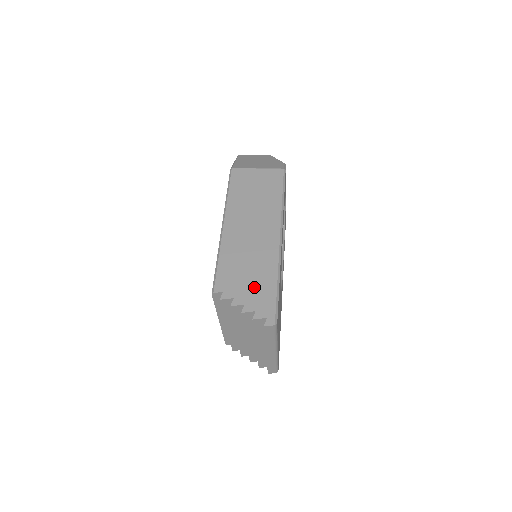
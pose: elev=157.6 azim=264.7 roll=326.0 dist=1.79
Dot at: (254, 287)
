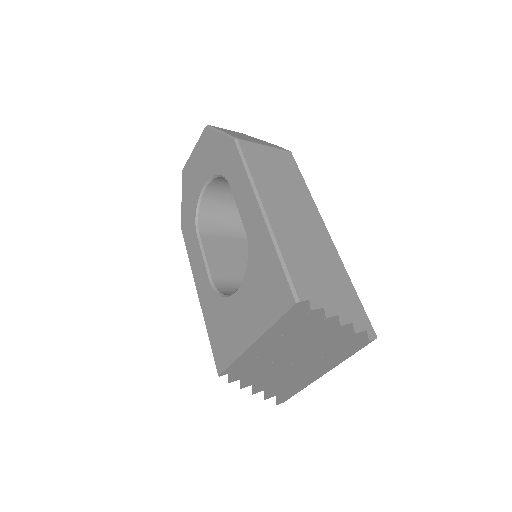
Dot at: (336, 292)
